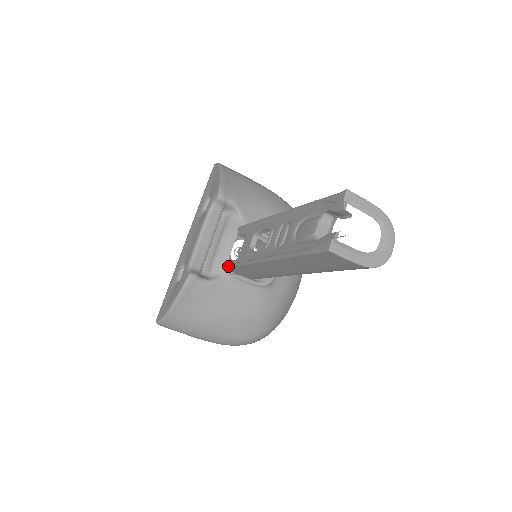
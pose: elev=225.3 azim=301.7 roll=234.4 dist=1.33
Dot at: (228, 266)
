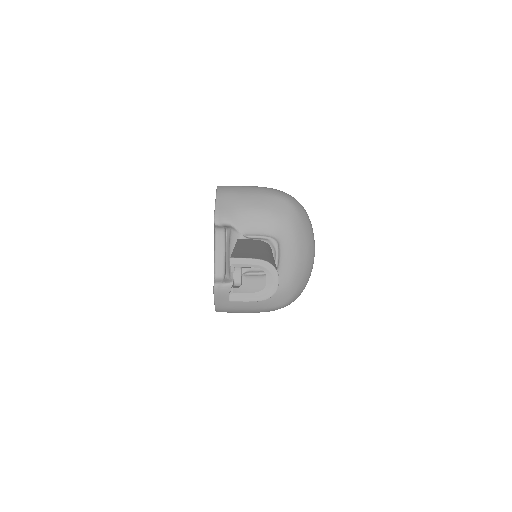
Dot at: occluded
